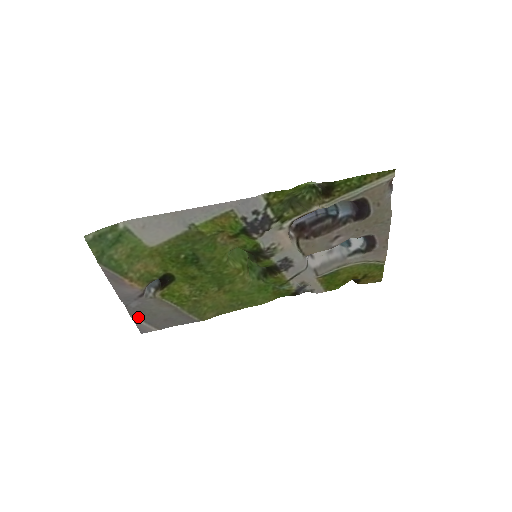
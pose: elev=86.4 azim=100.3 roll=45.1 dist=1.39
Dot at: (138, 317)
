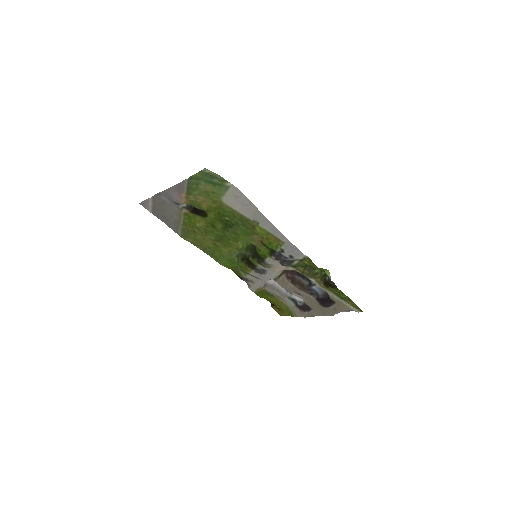
Dot at: (154, 201)
